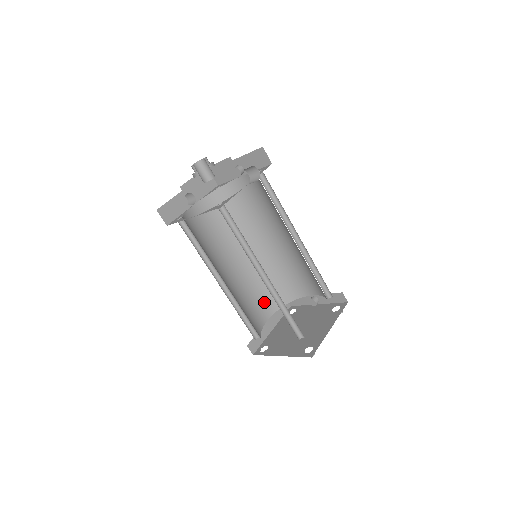
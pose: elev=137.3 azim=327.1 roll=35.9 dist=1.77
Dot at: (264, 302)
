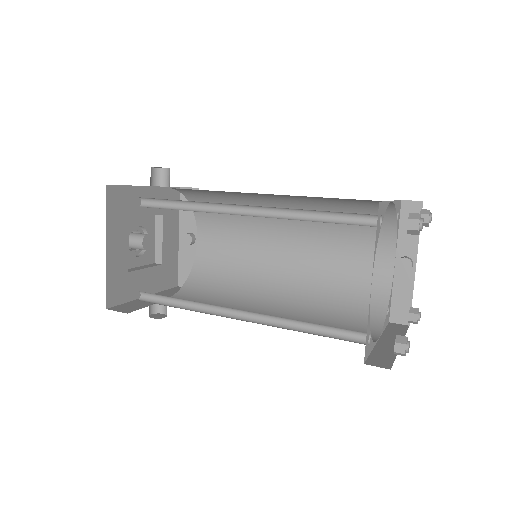
Dot at: (350, 328)
